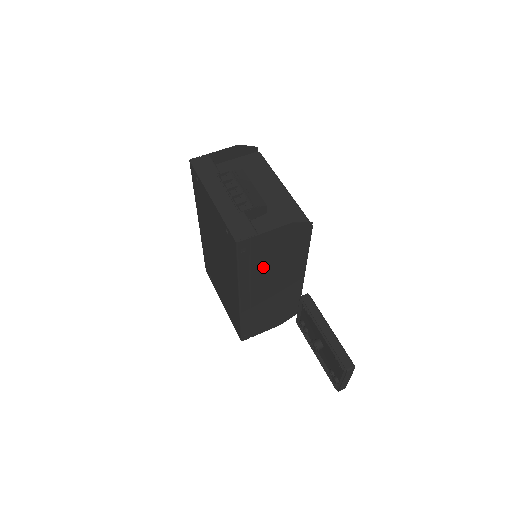
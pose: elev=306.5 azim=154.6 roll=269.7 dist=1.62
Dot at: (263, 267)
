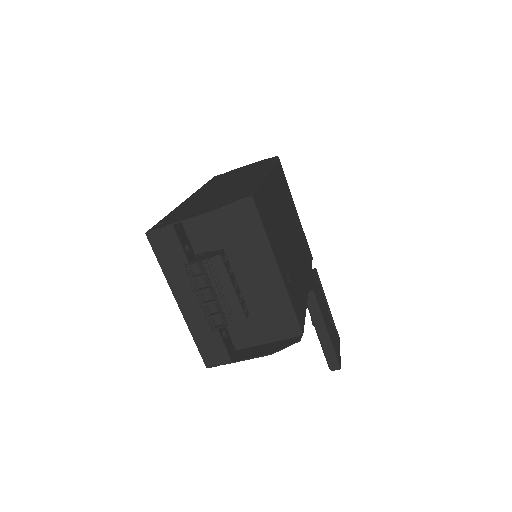
Dot at: occluded
